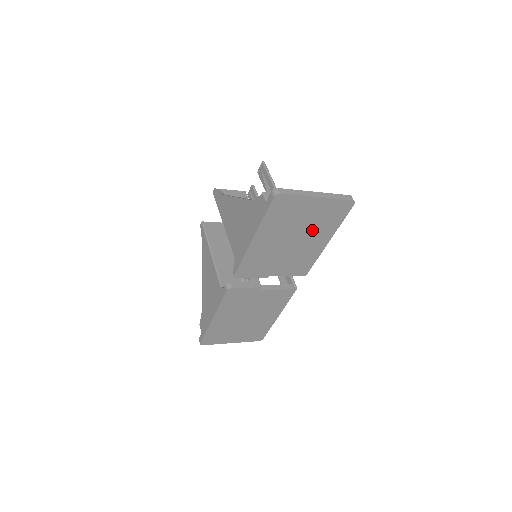
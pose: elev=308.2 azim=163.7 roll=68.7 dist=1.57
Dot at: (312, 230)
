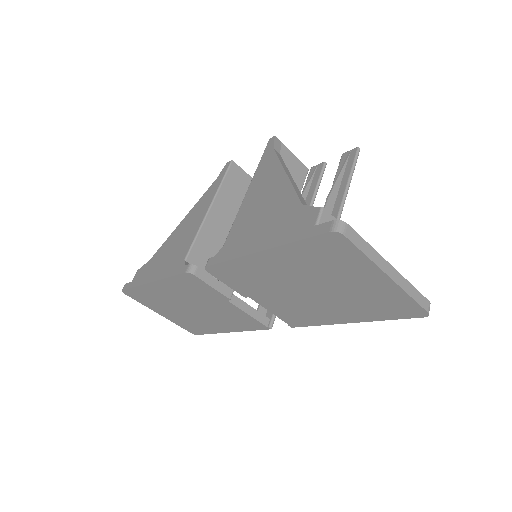
Dot at: (343, 299)
